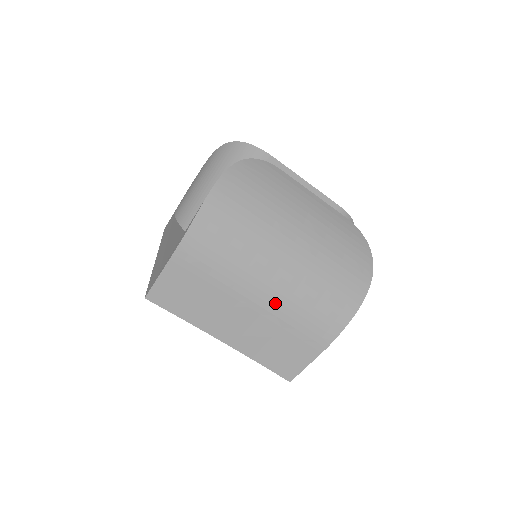
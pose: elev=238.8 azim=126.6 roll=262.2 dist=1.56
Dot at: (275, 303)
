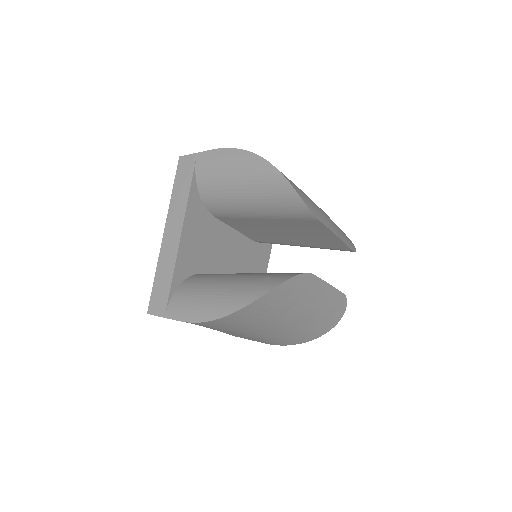
Dot at: (250, 336)
